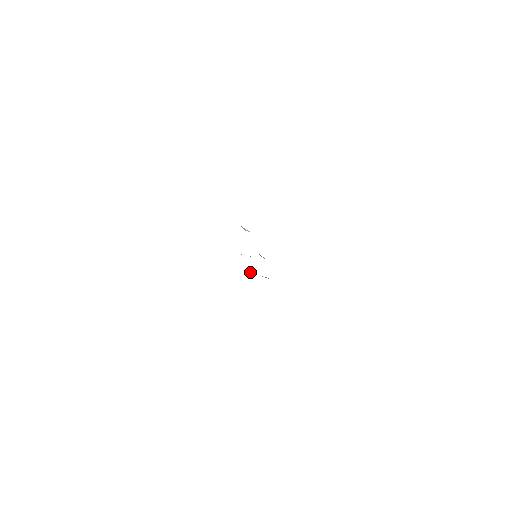
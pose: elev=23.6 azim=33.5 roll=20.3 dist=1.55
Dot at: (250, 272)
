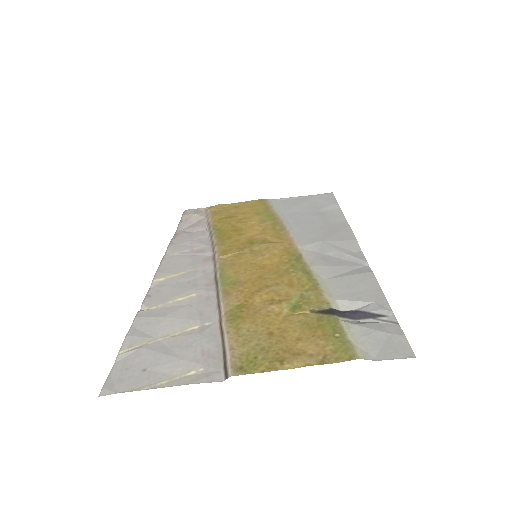
Dot at: (184, 228)
